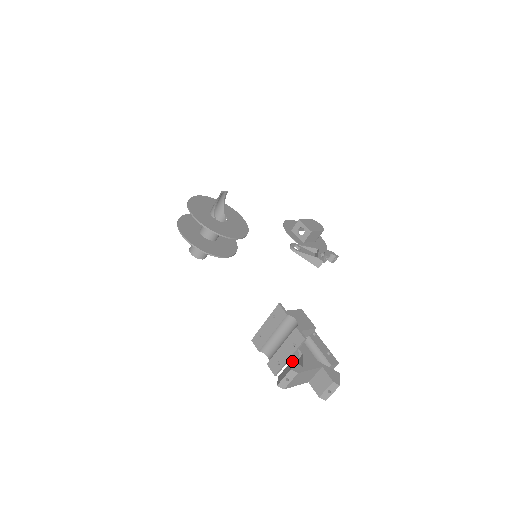
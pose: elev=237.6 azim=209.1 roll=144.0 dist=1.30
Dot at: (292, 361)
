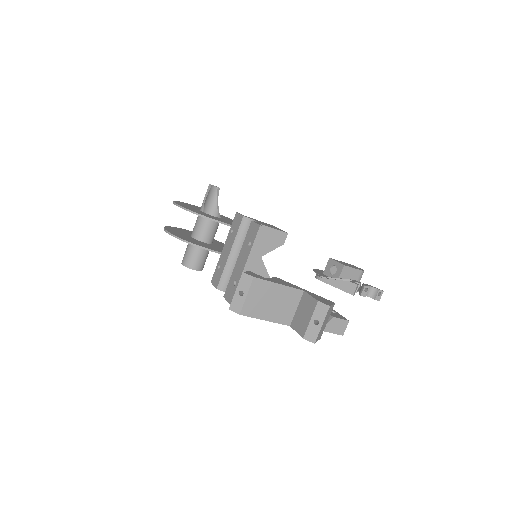
Dot at: (250, 271)
